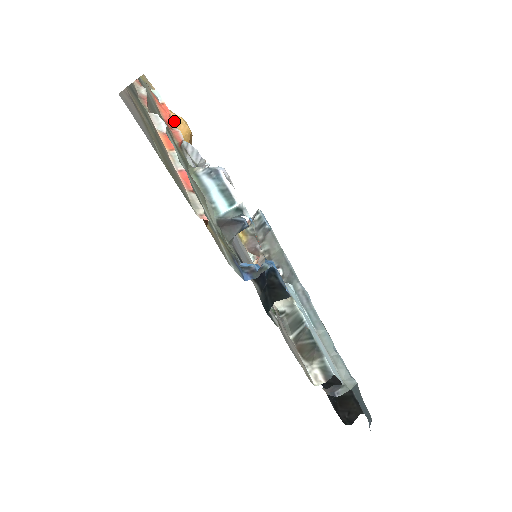
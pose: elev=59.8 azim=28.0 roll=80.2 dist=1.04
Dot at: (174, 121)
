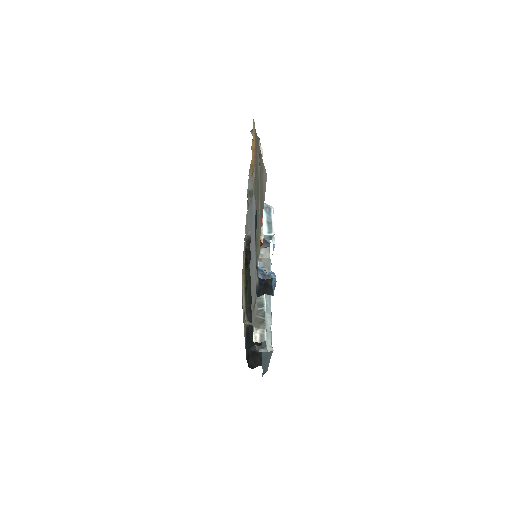
Dot at: occluded
